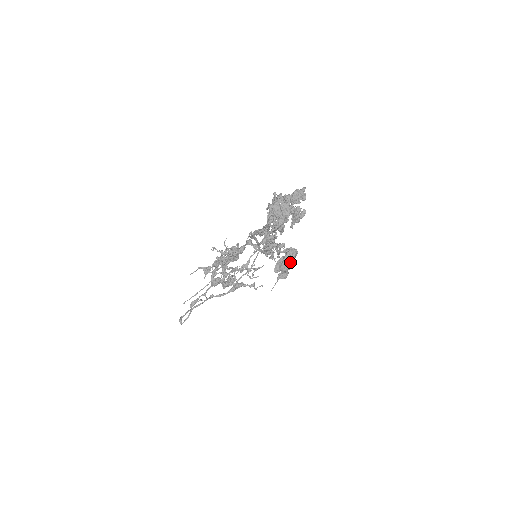
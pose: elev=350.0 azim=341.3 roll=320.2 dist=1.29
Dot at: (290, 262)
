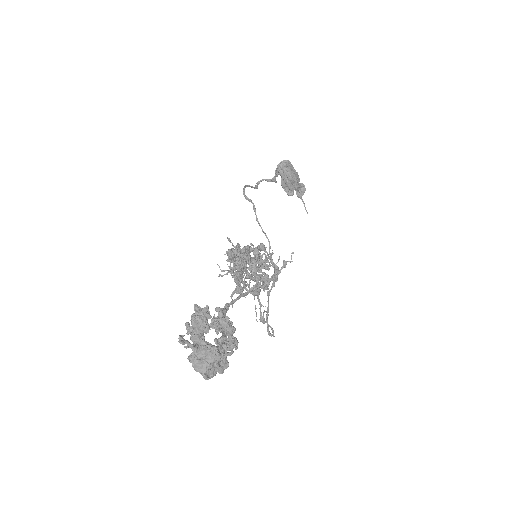
Dot at: (292, 179)
